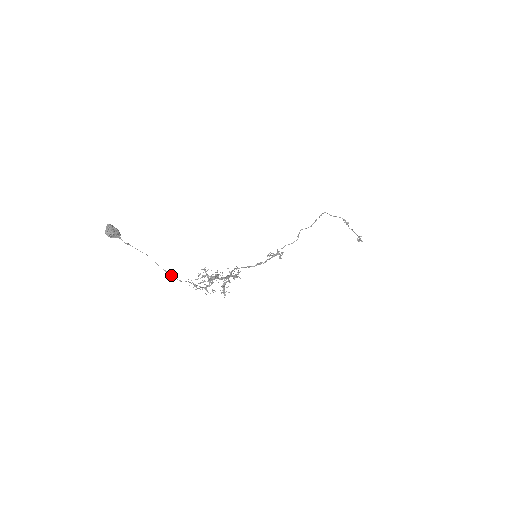
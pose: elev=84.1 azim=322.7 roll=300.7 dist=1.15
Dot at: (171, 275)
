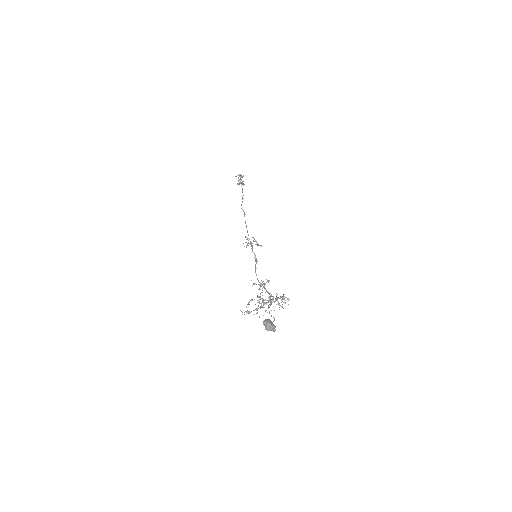
Dot at: occluded
